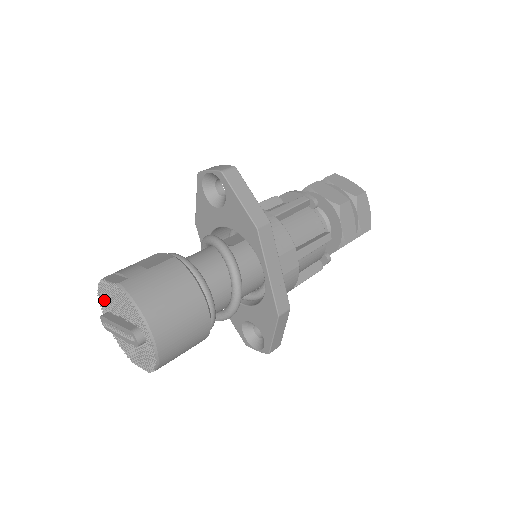
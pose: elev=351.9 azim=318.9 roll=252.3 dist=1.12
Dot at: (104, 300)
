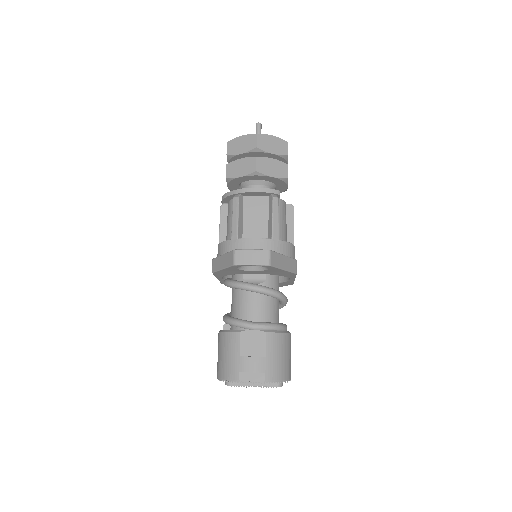
Dot at: (231, 381)
